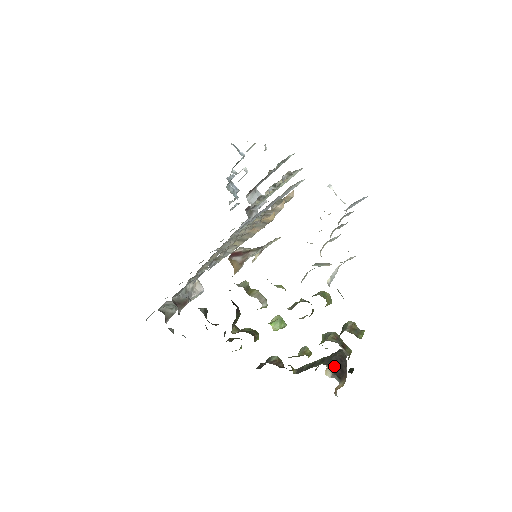
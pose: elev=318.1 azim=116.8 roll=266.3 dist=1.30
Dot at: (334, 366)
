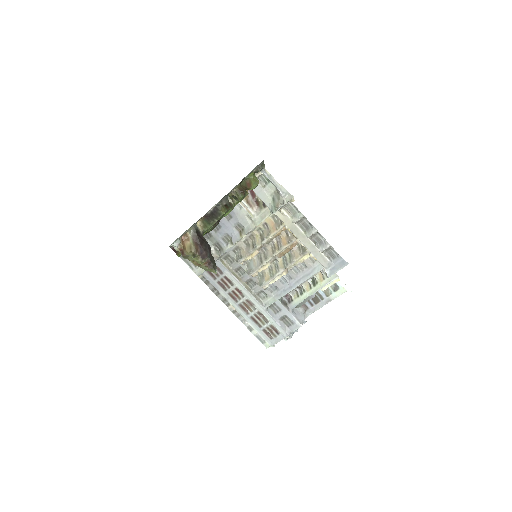
Dot at: occluded
